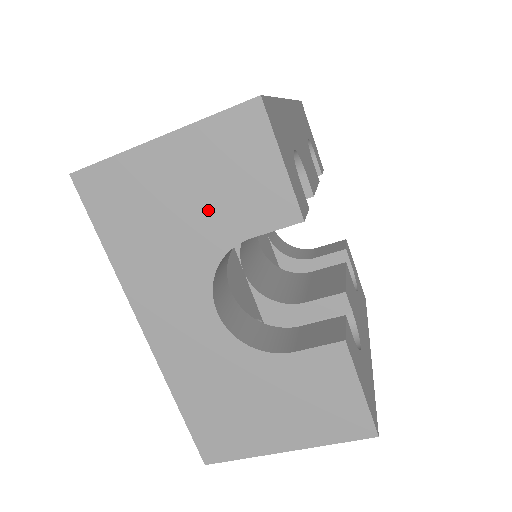
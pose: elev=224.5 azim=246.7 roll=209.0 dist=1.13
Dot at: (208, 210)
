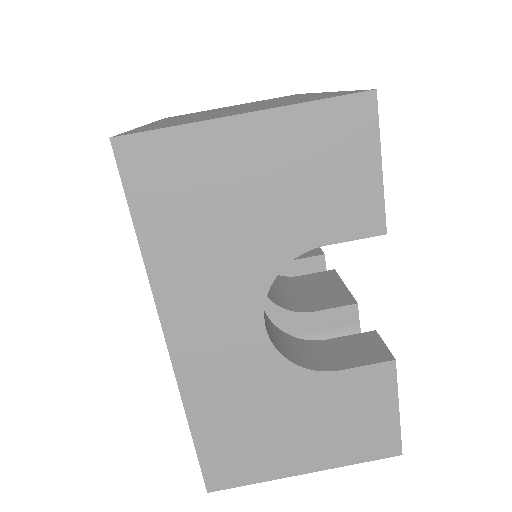
Dot at: (284, 208)
